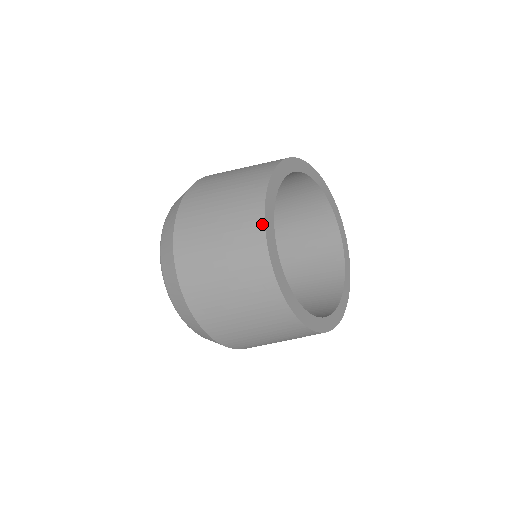
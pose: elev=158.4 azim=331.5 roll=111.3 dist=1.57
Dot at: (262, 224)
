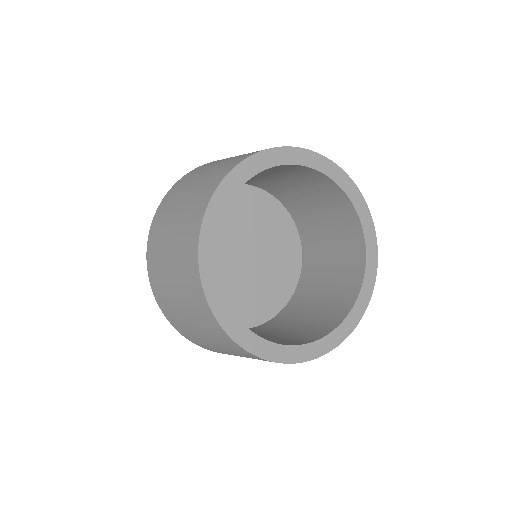
Dot at: (223, 177)
